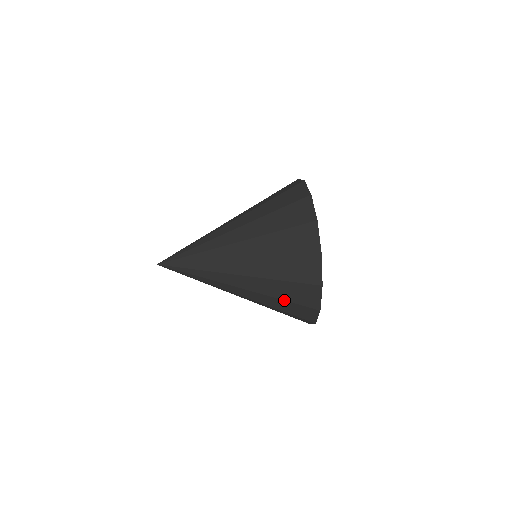
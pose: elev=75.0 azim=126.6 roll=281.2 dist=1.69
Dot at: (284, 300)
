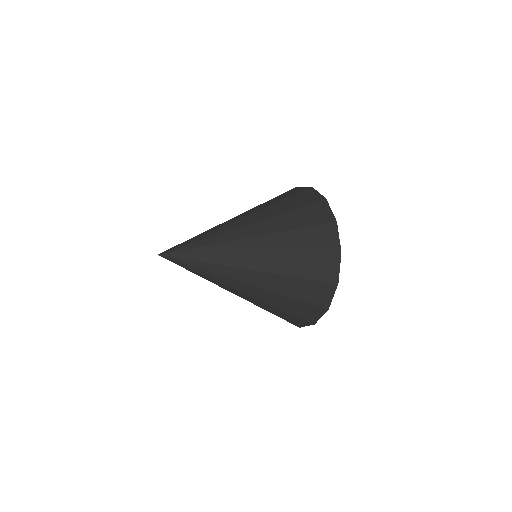
Dot at: occluded
